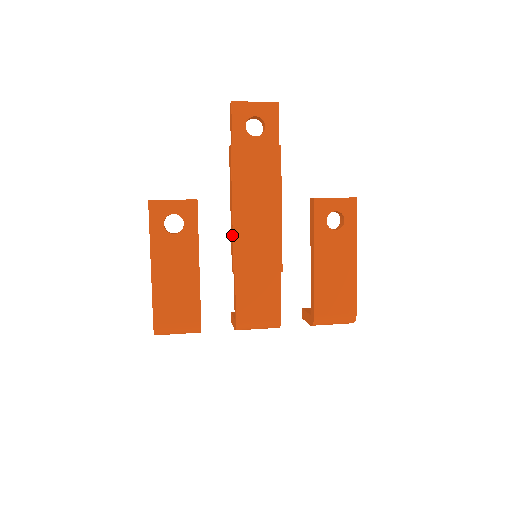
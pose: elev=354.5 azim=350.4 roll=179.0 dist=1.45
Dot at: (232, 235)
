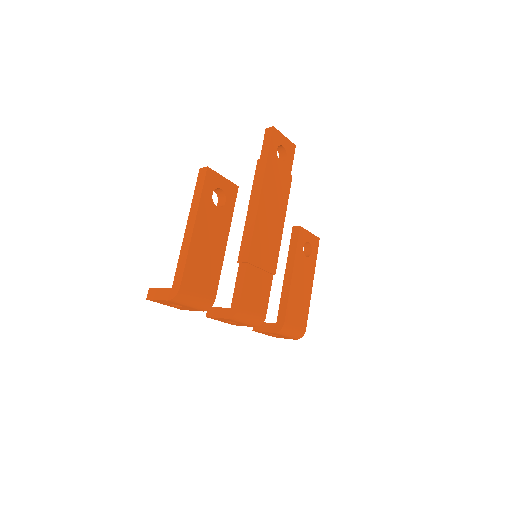
Dot at: (252, 229)
